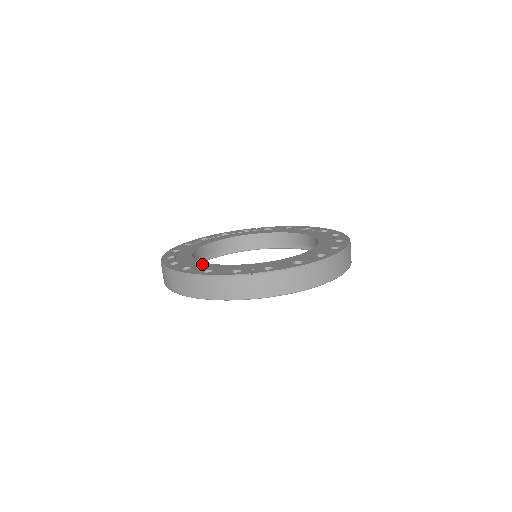
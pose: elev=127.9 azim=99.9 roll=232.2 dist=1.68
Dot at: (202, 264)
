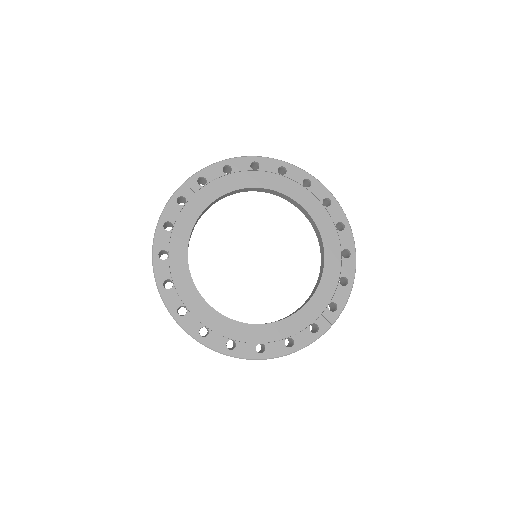
Dot at: (262, 330)
